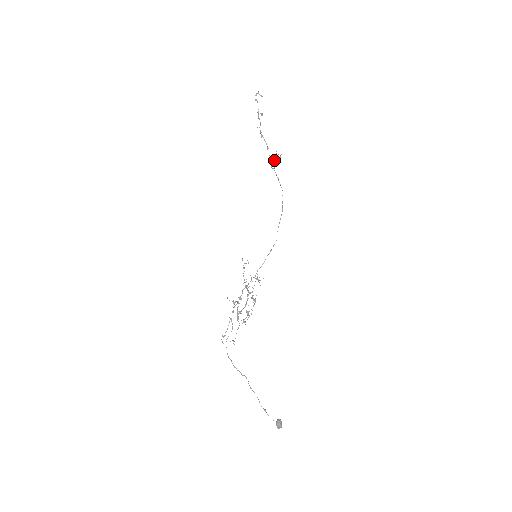
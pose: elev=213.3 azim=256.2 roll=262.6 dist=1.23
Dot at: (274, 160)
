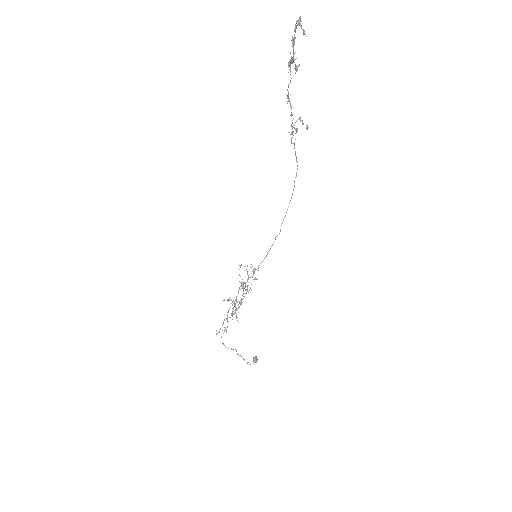
Dot at: (297, 131)
